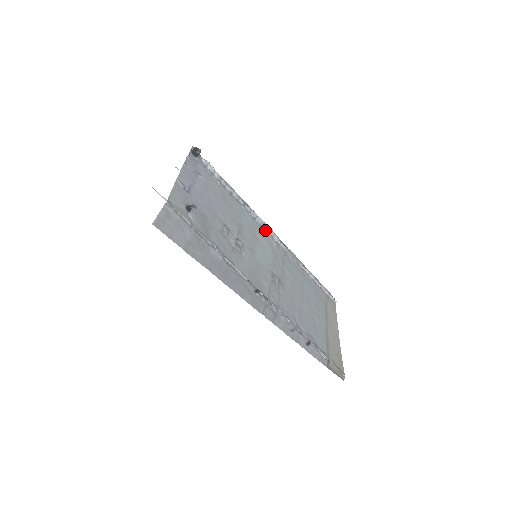
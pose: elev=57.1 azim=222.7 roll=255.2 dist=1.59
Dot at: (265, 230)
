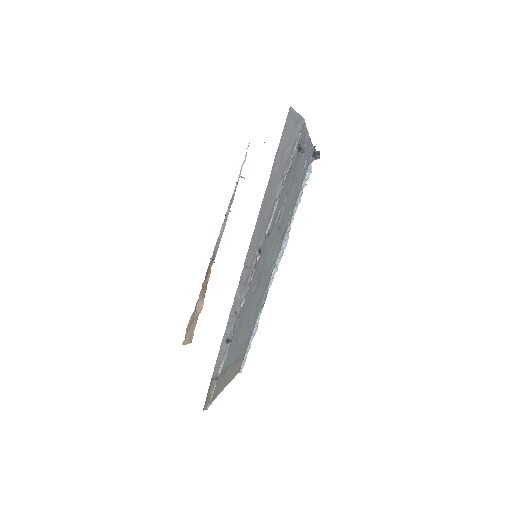
Dot at: (278, 255)
